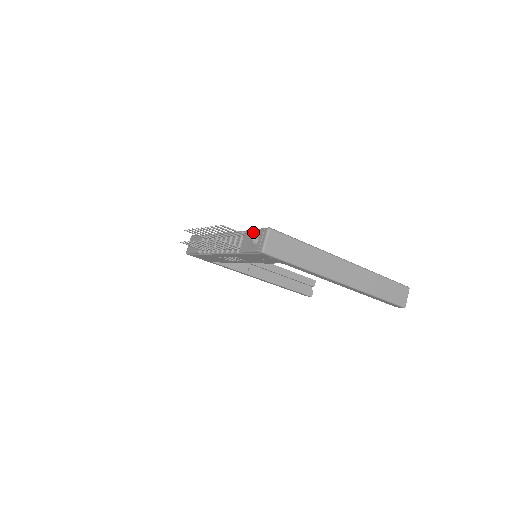
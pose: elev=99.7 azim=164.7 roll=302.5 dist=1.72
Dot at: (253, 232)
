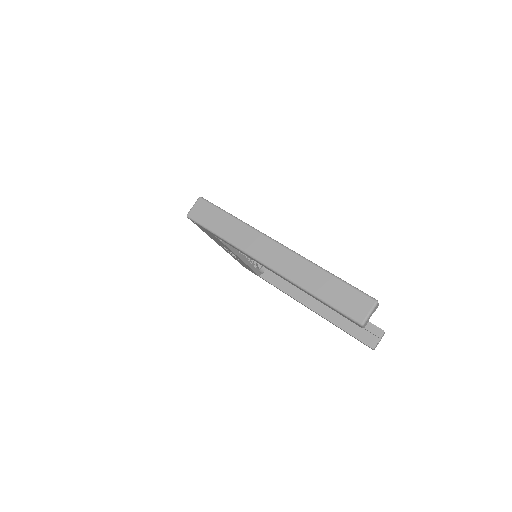
Dot at: occluded
